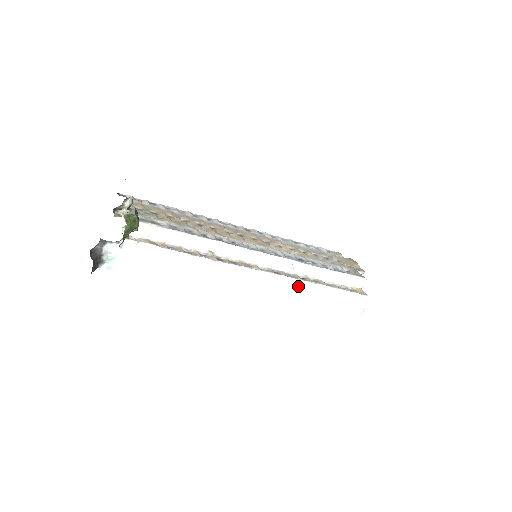
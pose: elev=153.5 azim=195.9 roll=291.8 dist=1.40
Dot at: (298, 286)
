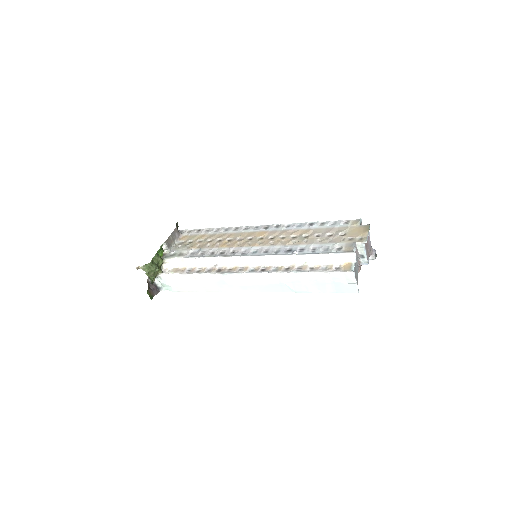
Dot at: (281, 277)
